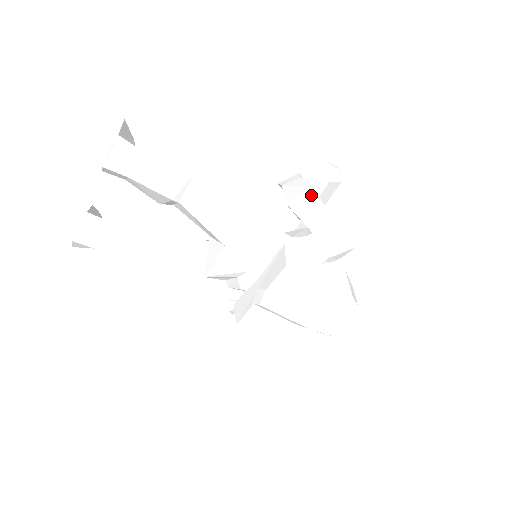
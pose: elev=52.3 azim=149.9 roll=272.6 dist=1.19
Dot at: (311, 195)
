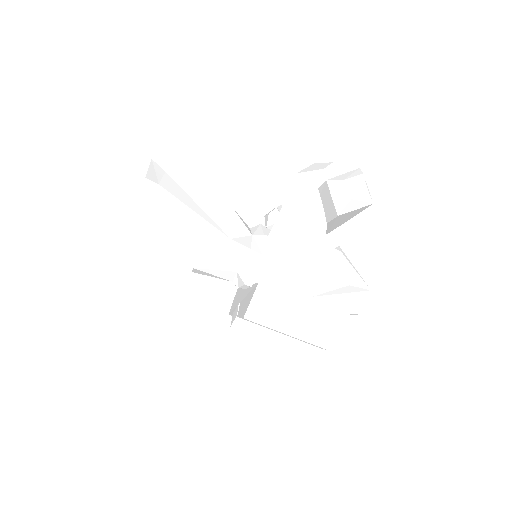
Dot at: (296, 240)
